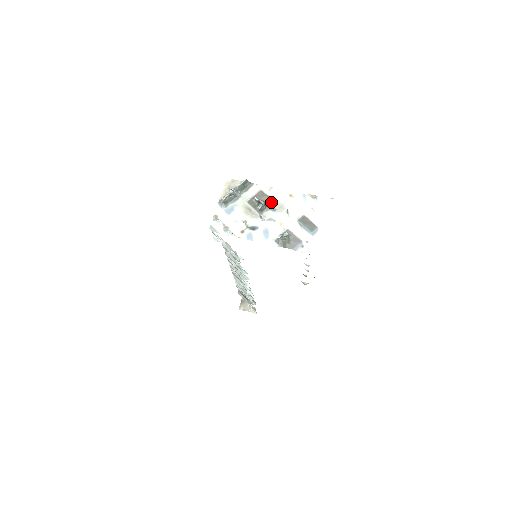
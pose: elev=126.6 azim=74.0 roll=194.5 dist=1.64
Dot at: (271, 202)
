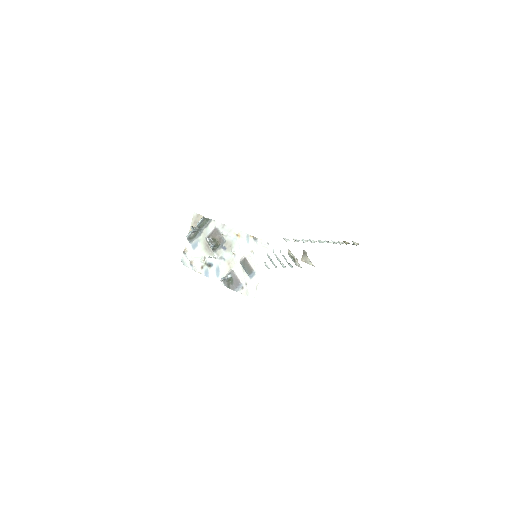
Dot at: (222, 241)
